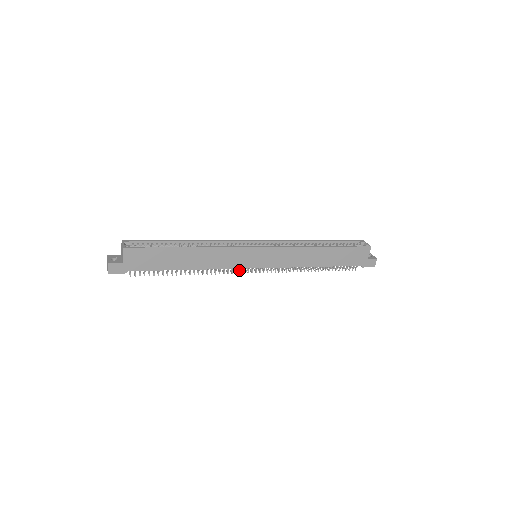
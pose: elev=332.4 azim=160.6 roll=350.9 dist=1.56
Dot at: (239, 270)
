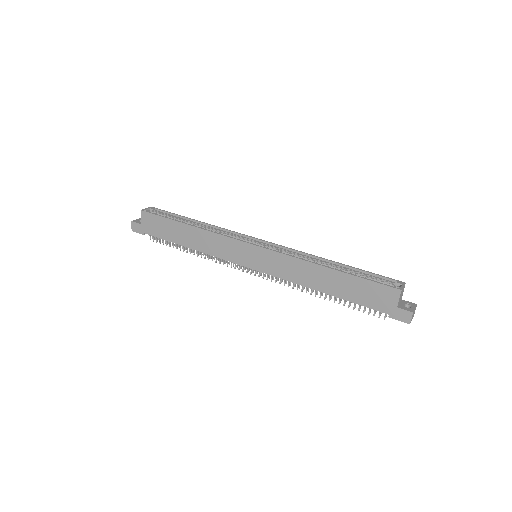
Dot at: (241, 267)
